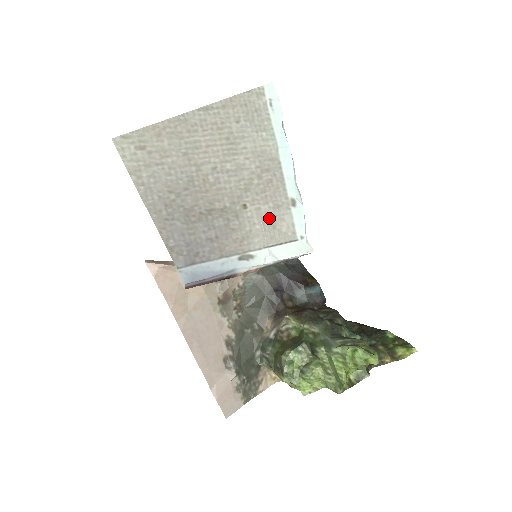
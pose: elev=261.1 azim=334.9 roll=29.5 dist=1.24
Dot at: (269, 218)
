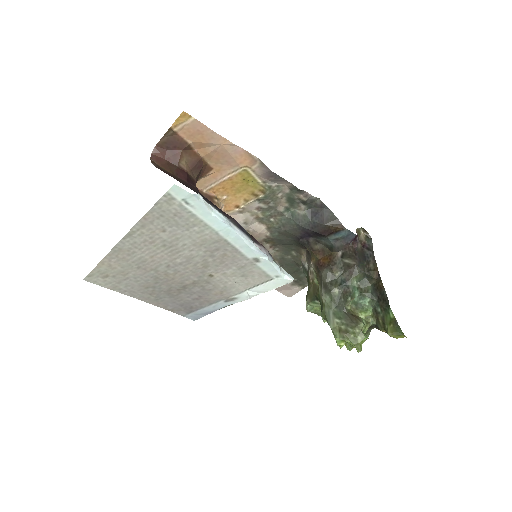
Dot at: (238, 275)
